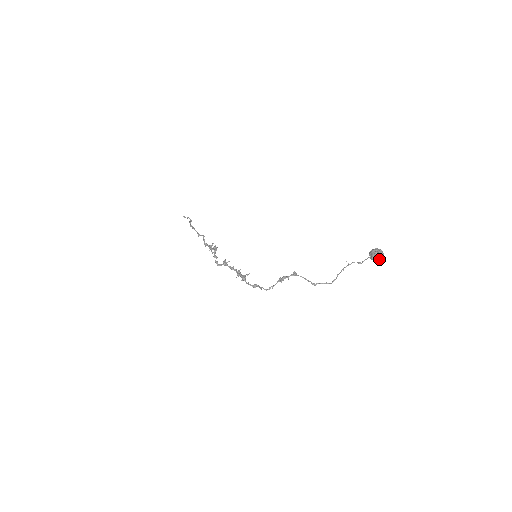
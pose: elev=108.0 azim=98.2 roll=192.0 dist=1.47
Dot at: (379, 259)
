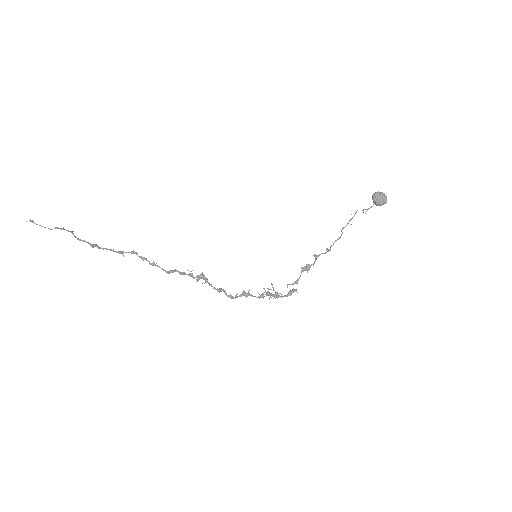
Dot at: (384, 203)
